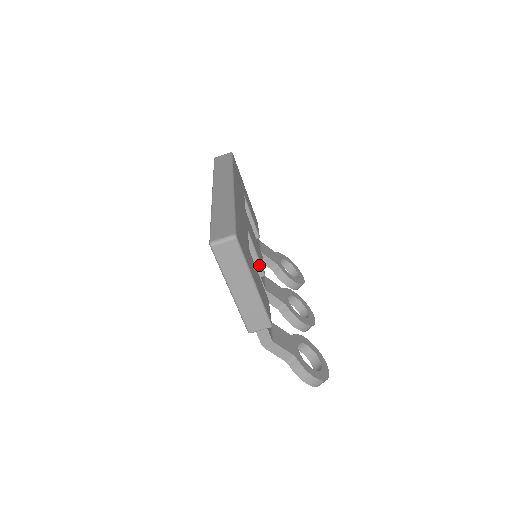
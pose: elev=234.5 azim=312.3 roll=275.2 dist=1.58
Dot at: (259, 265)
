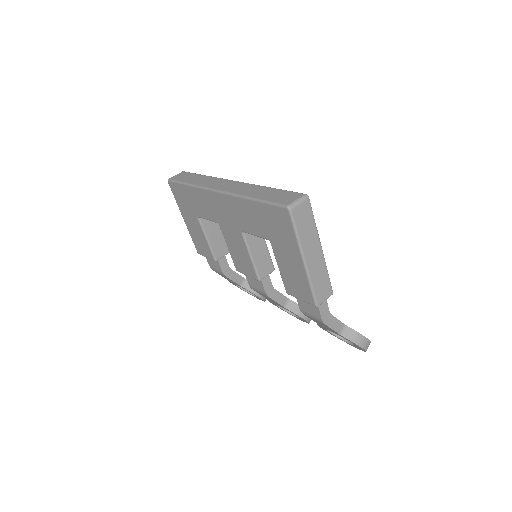
Dot at: (270, 259)
